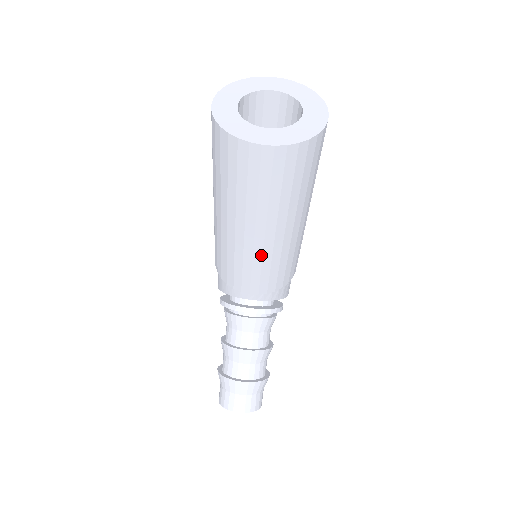
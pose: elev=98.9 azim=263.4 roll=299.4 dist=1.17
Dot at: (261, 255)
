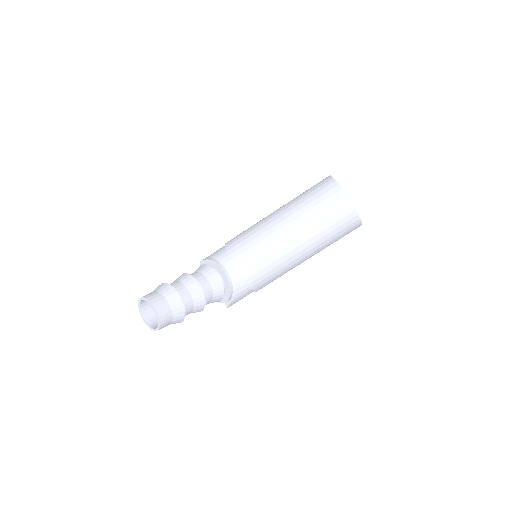
Dot at: (275, 245)
